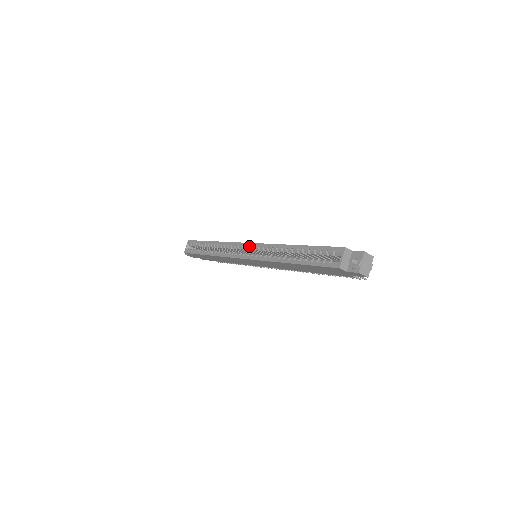
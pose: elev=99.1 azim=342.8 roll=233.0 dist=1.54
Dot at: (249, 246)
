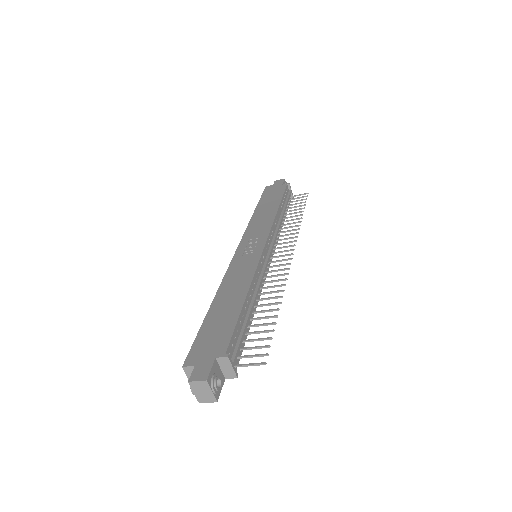
Dot at: occluded
